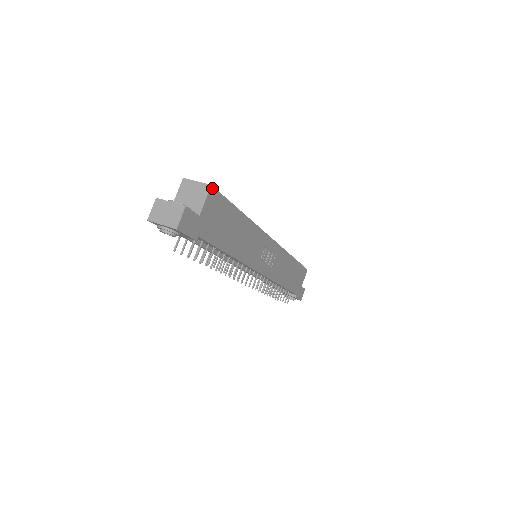
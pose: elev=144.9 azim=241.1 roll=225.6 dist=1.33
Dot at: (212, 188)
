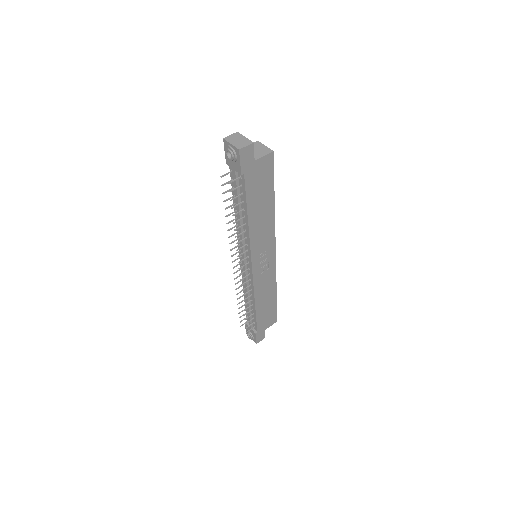
Dot at: (272, 154)
